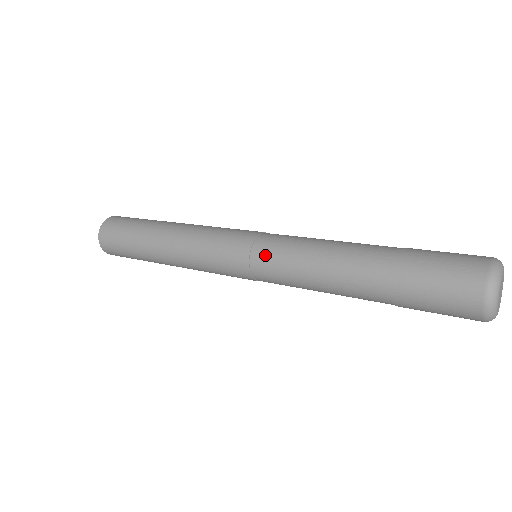
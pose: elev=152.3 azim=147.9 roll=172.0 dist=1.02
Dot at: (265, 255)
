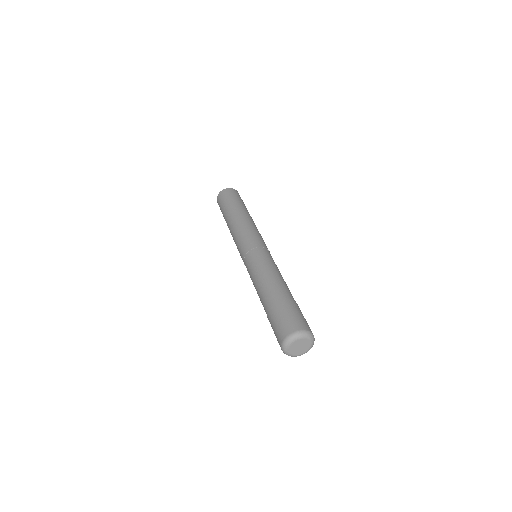
Dot at: (251, 258)
